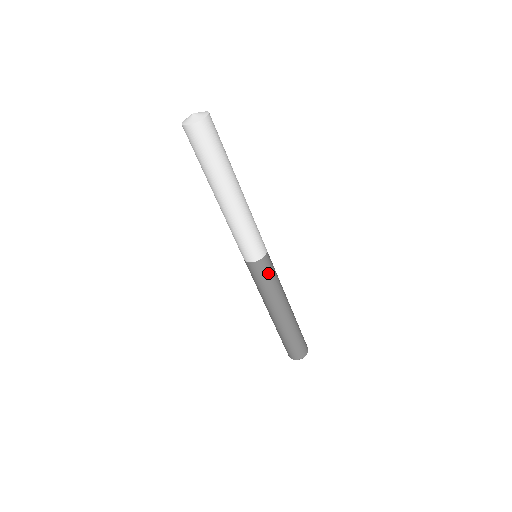
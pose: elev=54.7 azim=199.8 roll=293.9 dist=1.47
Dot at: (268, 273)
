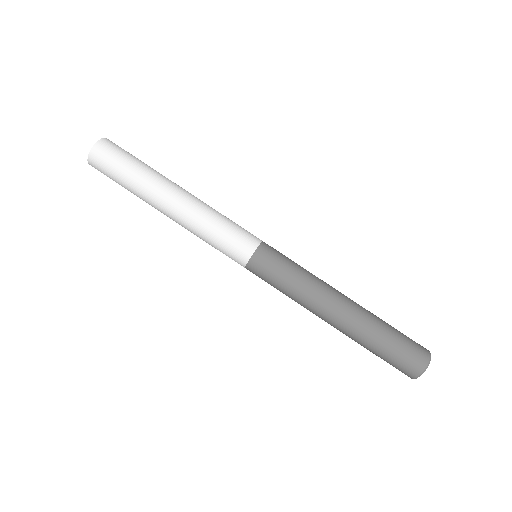
Dot at: (281, 259)
